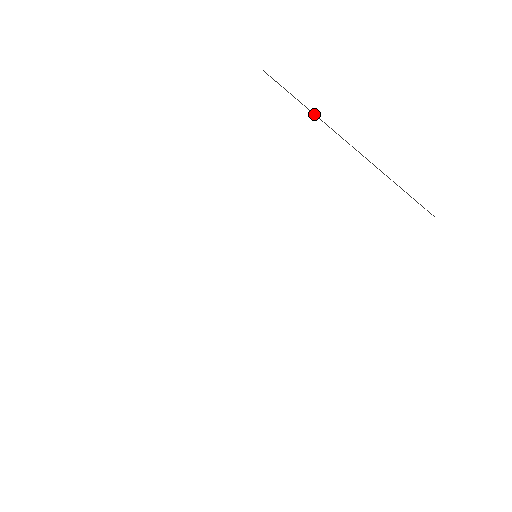
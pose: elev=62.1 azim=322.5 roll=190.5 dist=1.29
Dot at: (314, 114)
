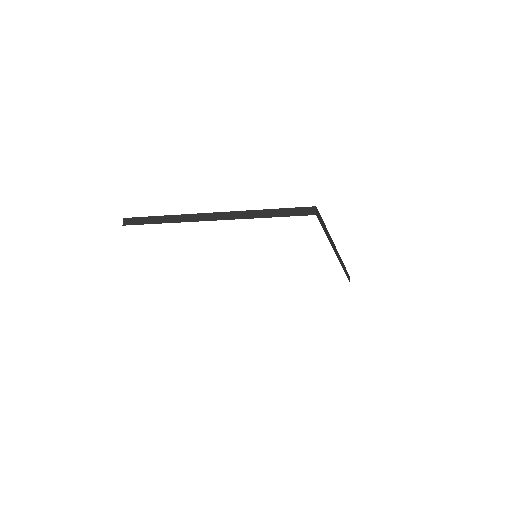
Dot at: (172, 220)
